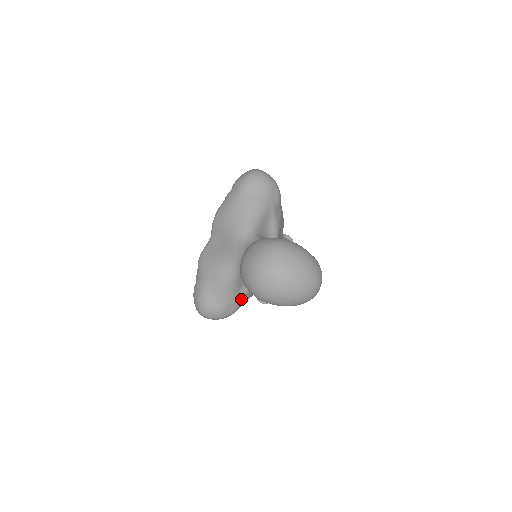
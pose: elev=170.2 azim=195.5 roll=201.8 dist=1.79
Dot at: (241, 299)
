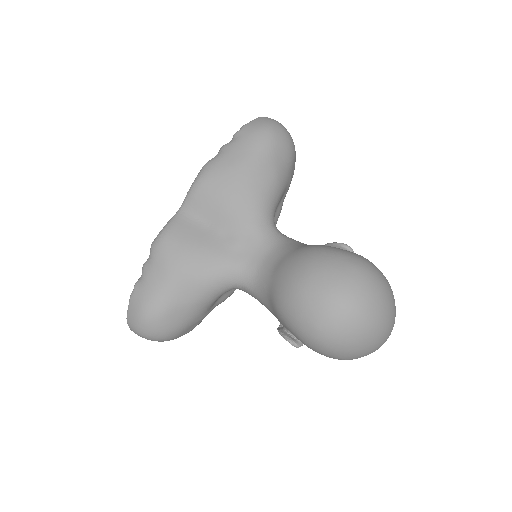
Dot at: occluded
